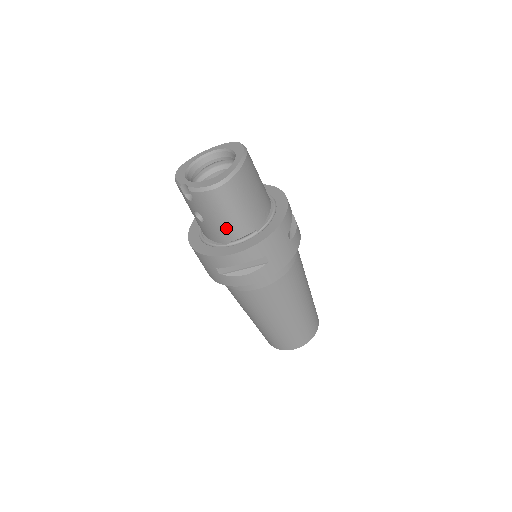
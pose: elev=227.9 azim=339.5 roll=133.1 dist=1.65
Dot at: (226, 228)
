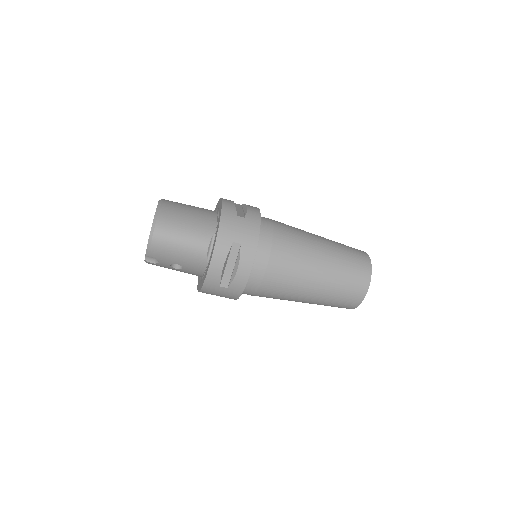
Dot at: (192, 253)
